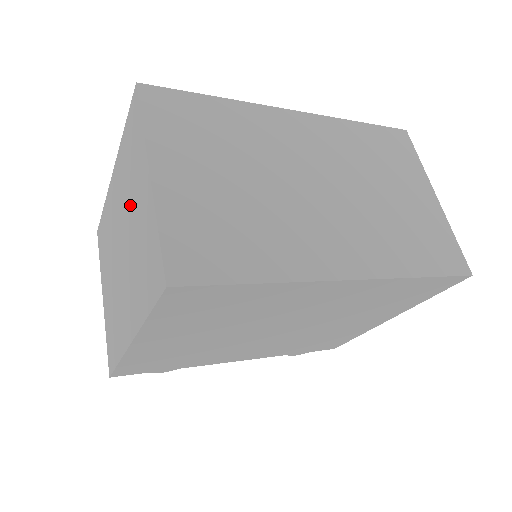
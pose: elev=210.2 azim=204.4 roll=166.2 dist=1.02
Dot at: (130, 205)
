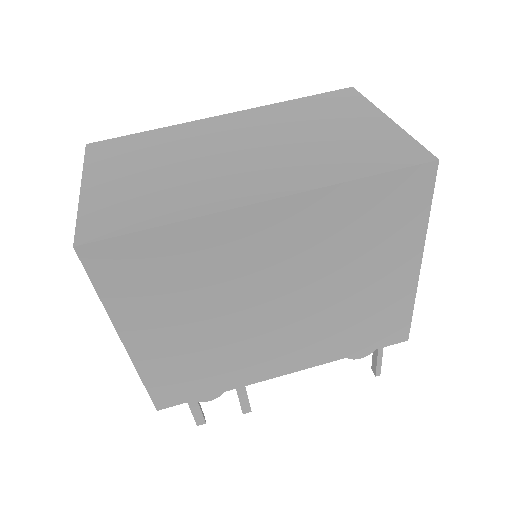
Dot at: occluded
